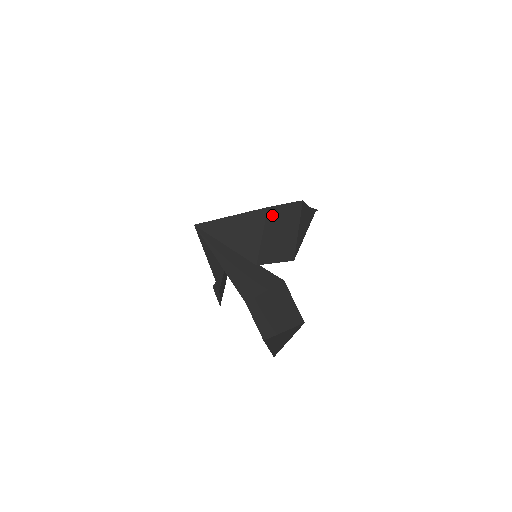
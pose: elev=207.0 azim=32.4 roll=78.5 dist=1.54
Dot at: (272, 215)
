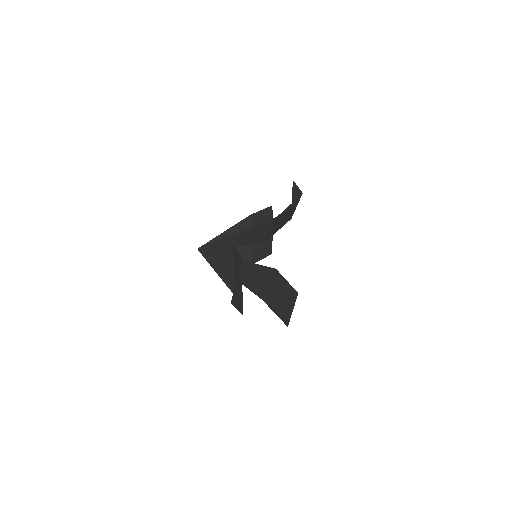
Dot at: (234, 255)
